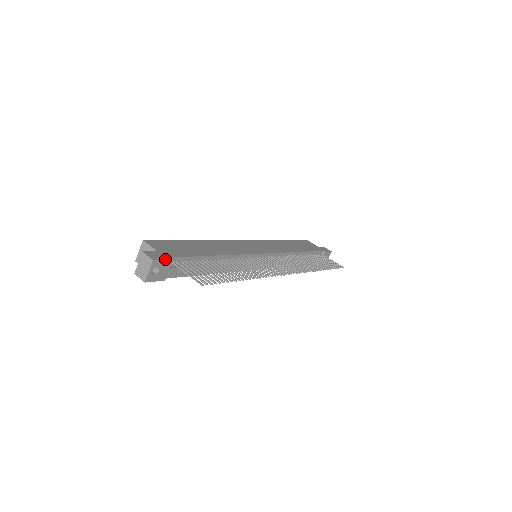
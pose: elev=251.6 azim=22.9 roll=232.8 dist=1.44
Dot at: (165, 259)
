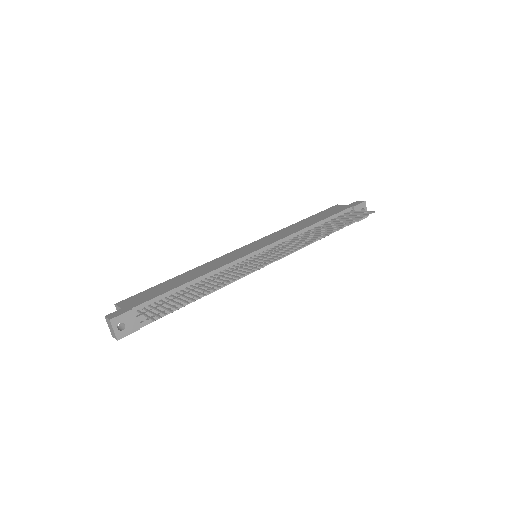
Dot at: (123, 313)
